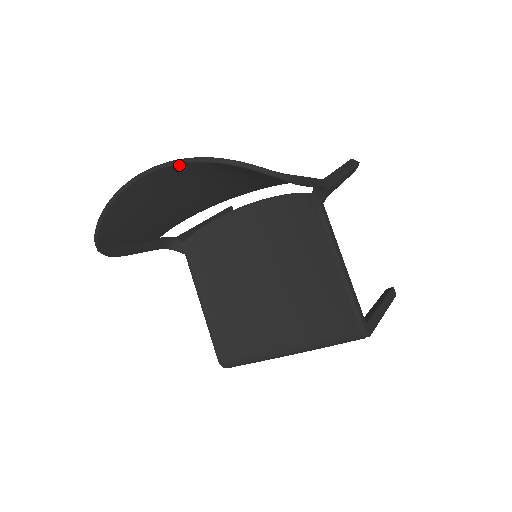
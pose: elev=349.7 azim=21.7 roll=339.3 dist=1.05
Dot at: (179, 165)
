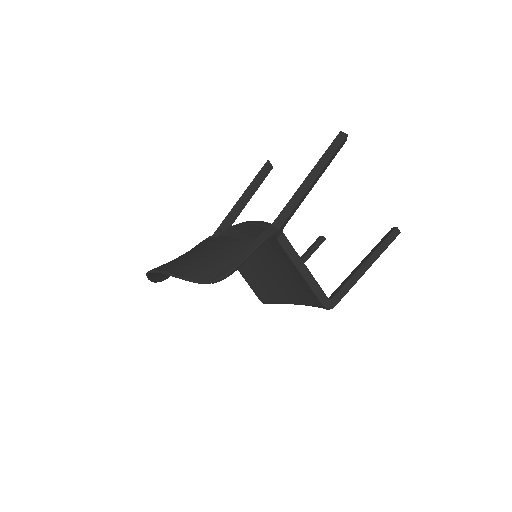
Dot at: (163, 273)
